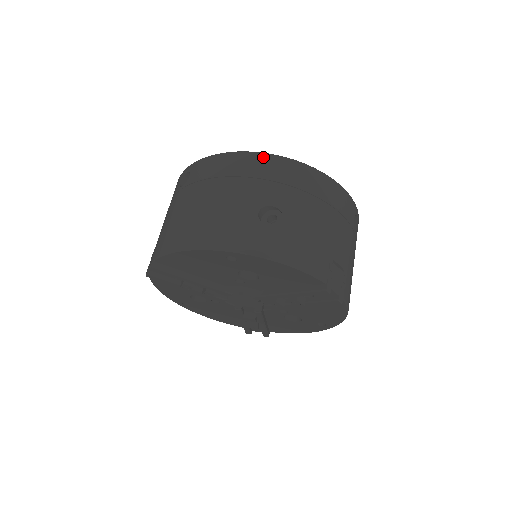
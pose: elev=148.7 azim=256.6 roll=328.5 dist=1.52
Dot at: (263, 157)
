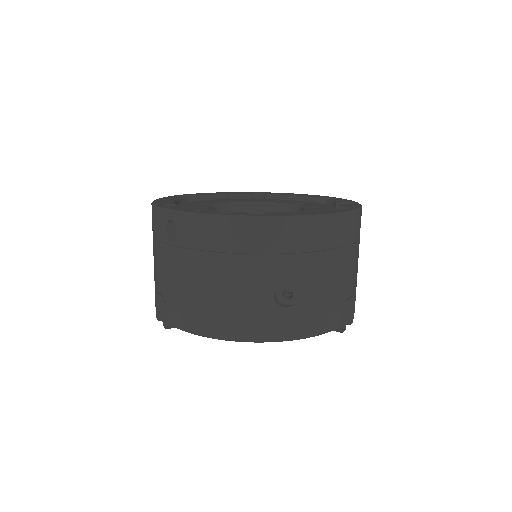
Dot at: (266, 224)
